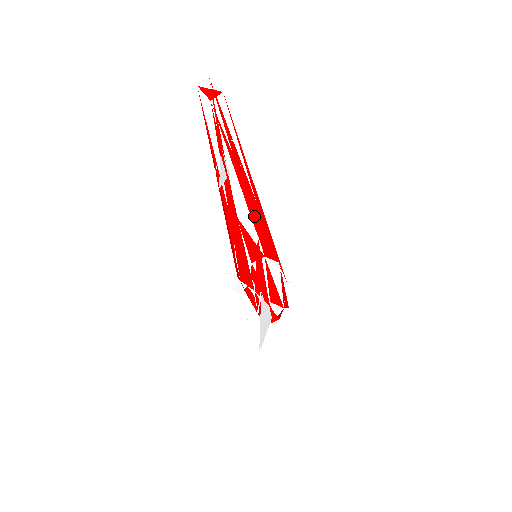
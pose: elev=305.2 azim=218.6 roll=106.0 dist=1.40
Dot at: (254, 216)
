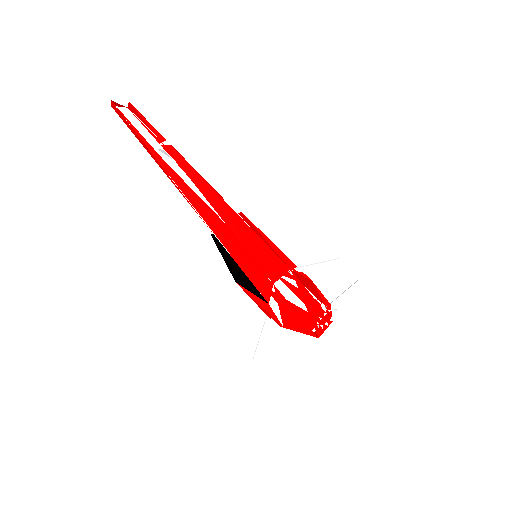
Dot at: occluded
